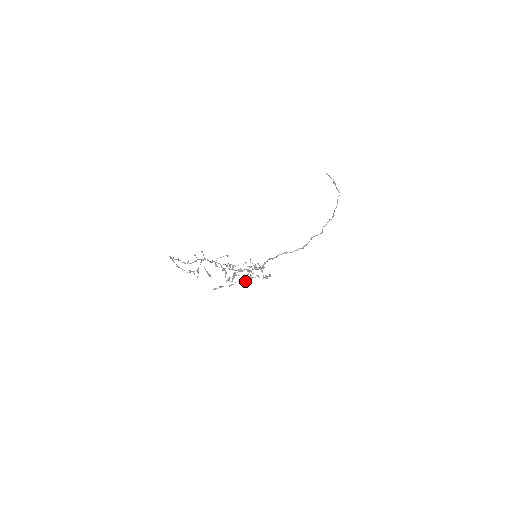
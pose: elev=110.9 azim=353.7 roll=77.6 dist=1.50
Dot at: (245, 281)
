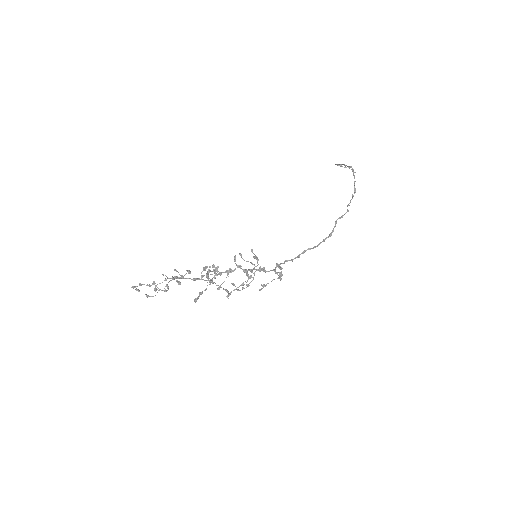
Dot at: occluded
